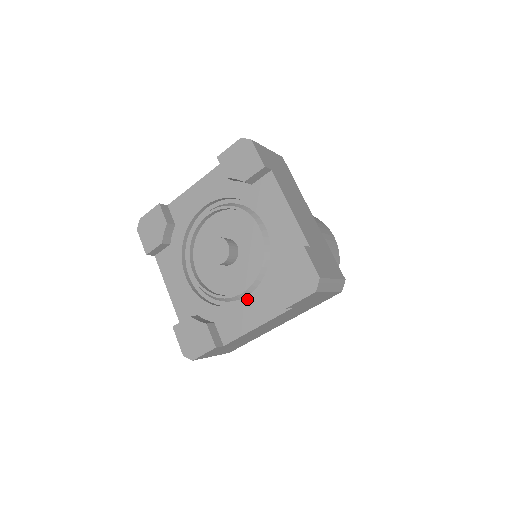
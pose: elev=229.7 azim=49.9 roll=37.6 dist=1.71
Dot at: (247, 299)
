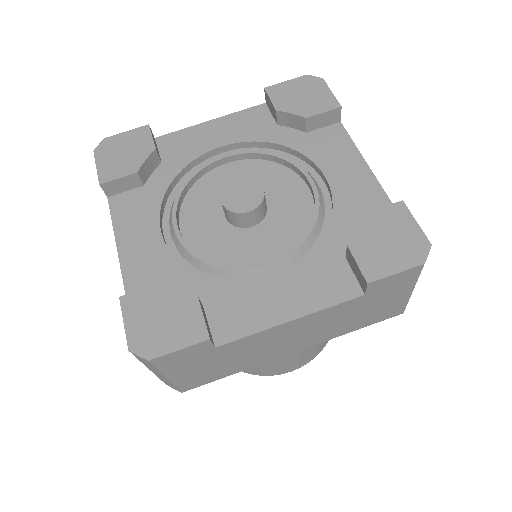
Dot at: (278, 274)
